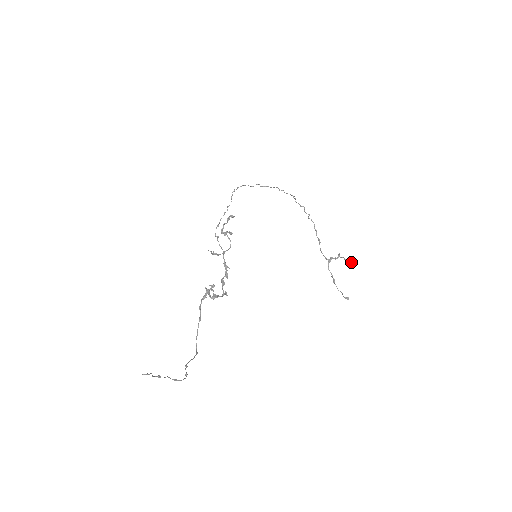
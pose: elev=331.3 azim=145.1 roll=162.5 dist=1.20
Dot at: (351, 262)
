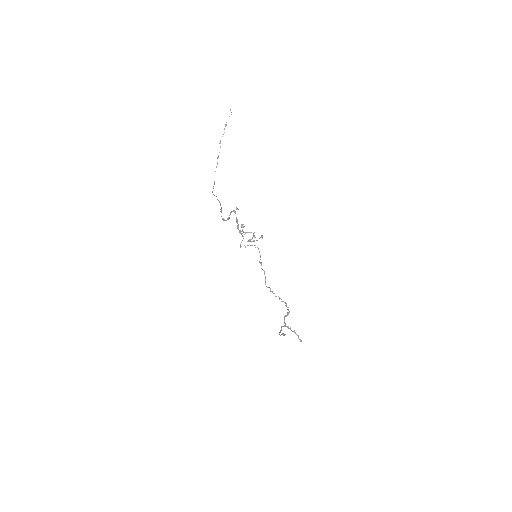
Dot at: (299, 339)
